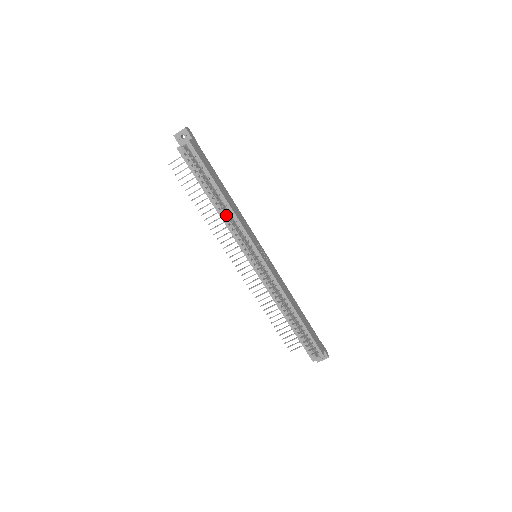
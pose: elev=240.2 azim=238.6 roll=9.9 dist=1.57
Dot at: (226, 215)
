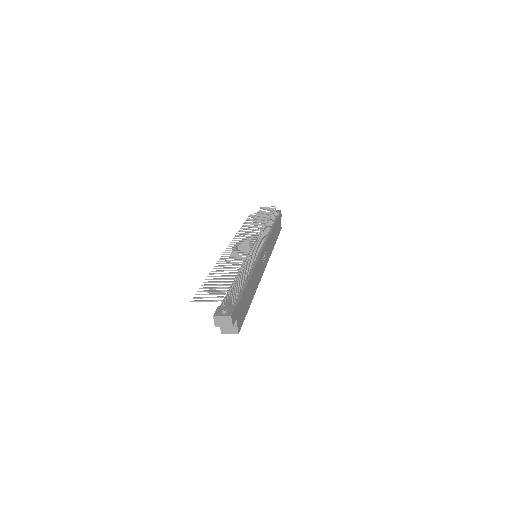
Dot at: occluded
